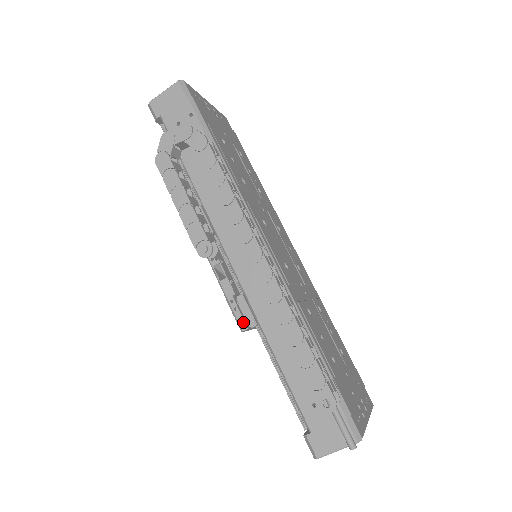
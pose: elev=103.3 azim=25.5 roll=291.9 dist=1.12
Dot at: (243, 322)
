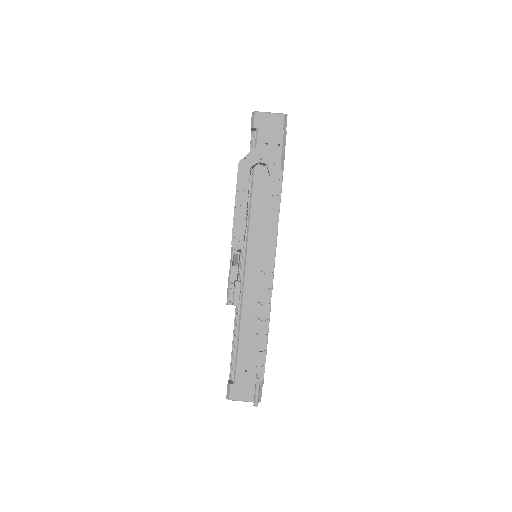
Dot at: (232, 300)
